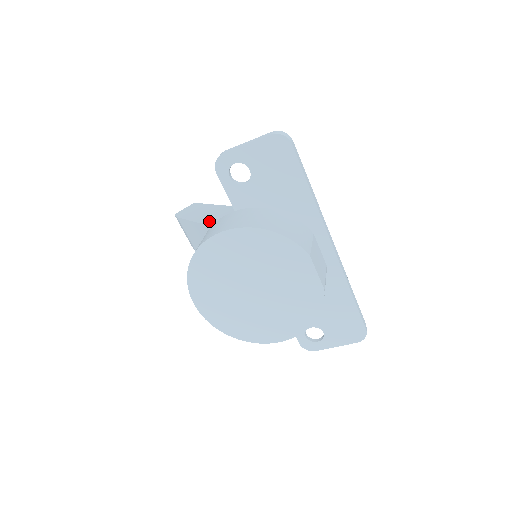
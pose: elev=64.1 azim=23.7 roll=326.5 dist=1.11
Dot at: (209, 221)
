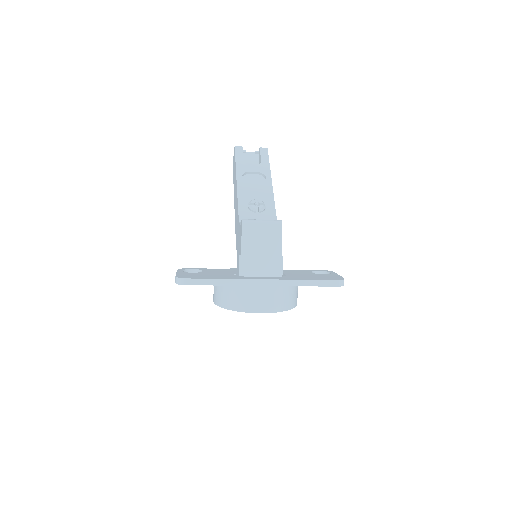
Dot at: occluded
